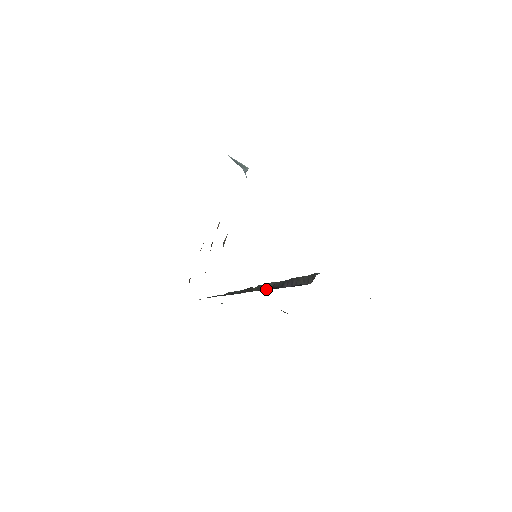
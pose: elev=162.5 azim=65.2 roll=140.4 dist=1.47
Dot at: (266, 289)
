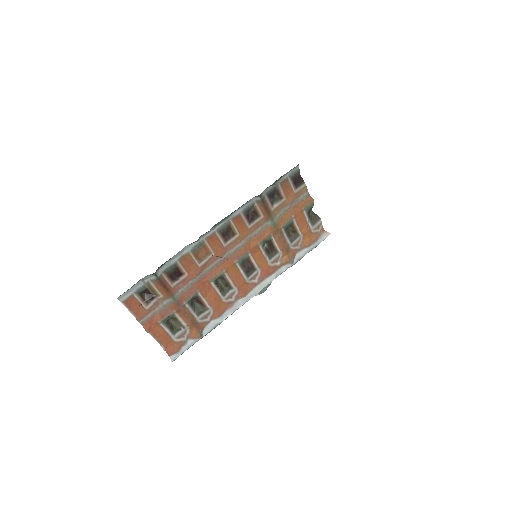
Dot at: occluded
